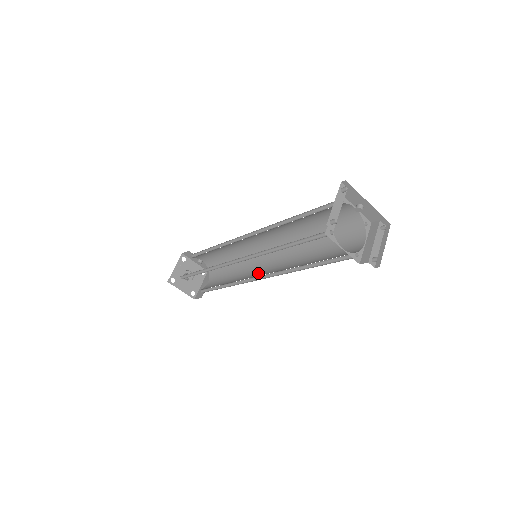
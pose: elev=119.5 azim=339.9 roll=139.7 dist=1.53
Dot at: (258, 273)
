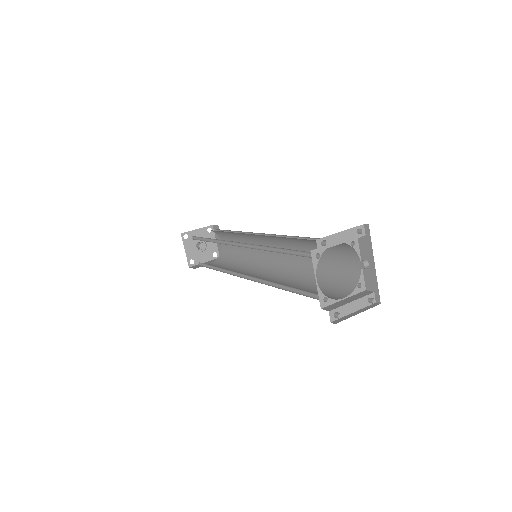
Dot at: (247, 274)
